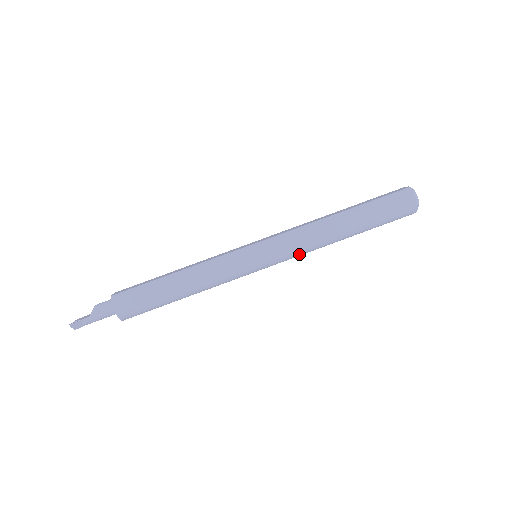
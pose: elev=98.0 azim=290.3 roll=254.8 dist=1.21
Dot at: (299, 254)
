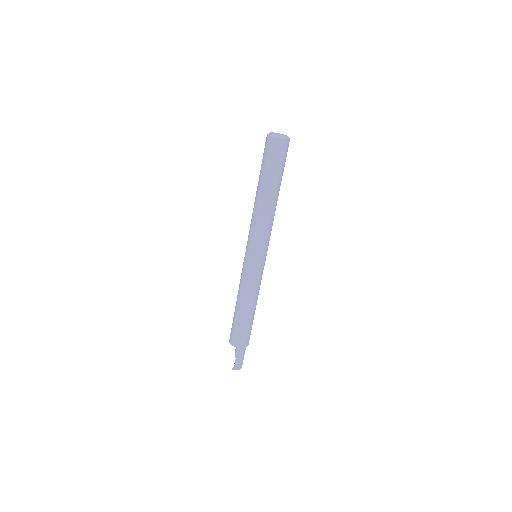
Dot at: (263, 233)
